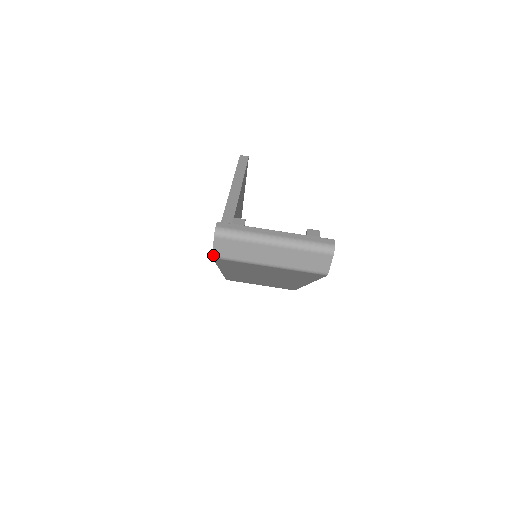
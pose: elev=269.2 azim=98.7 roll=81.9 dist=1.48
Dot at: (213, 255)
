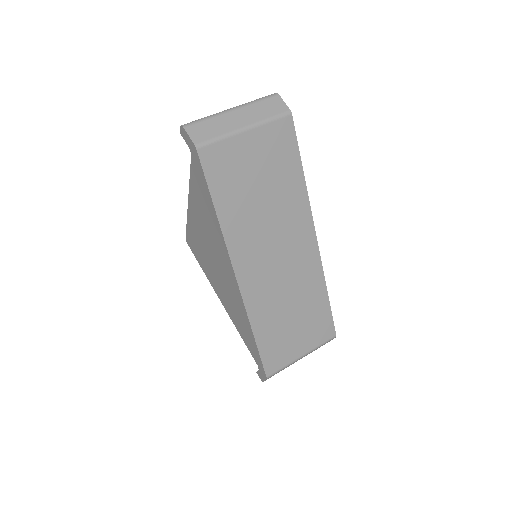
Dot at: (194, 144)
